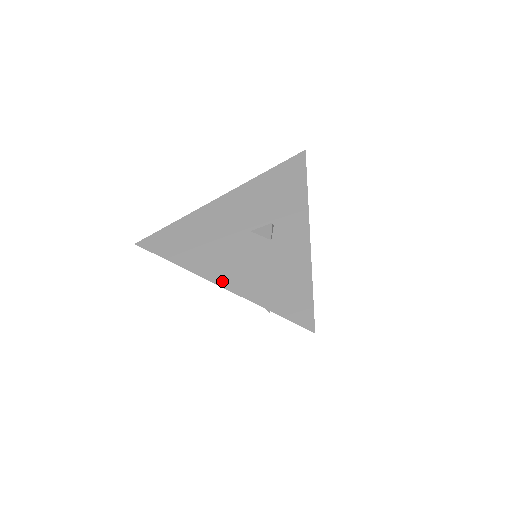
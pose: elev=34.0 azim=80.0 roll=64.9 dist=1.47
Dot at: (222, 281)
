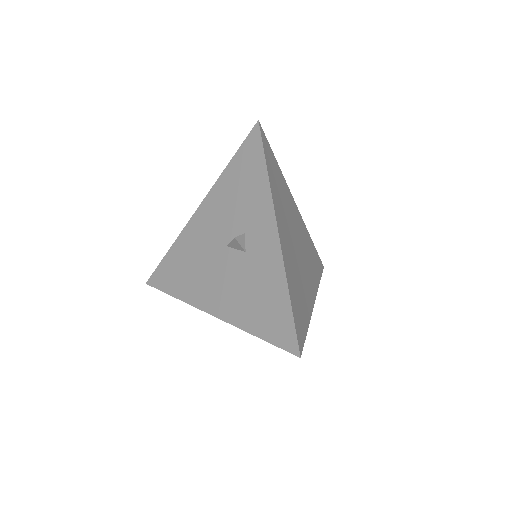
Dot at: (214, 310)
